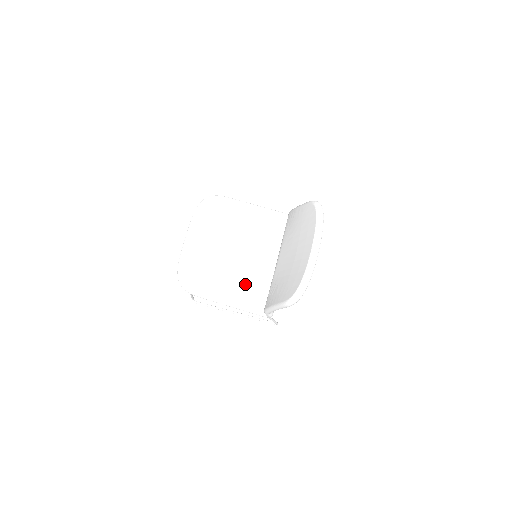
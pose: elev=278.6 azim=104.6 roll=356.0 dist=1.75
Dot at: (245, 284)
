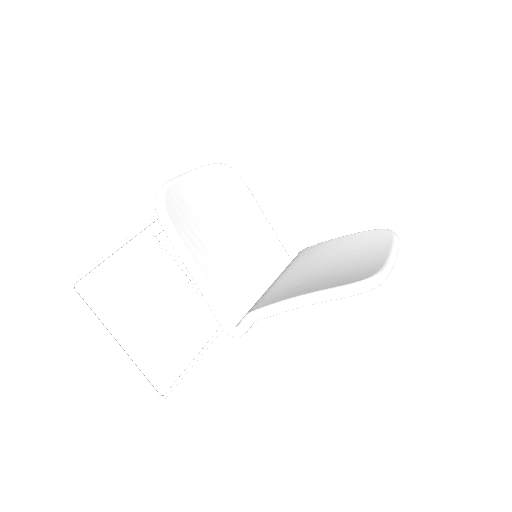
Dot at: (227, 274)
